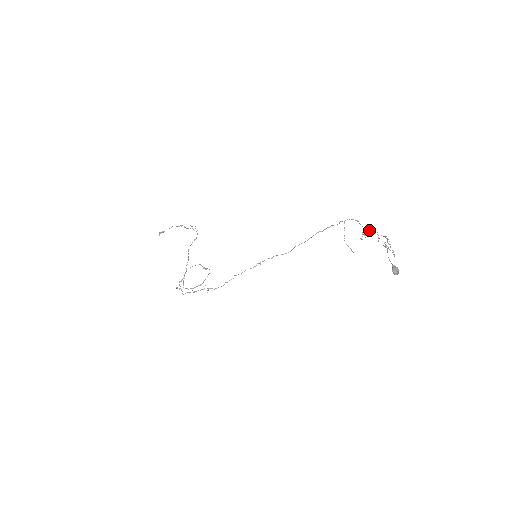
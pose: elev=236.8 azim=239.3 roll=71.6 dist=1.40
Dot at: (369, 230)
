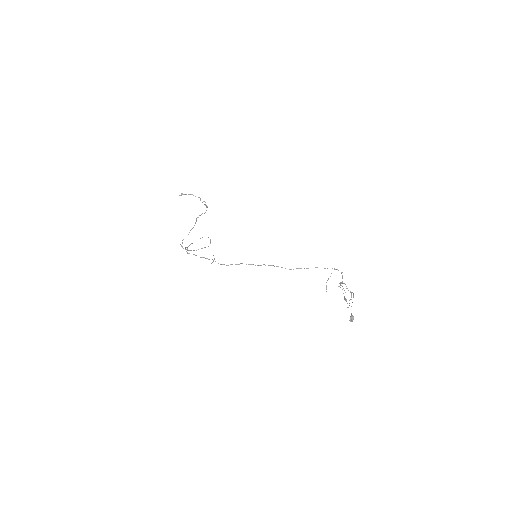
Dot at: occluded
